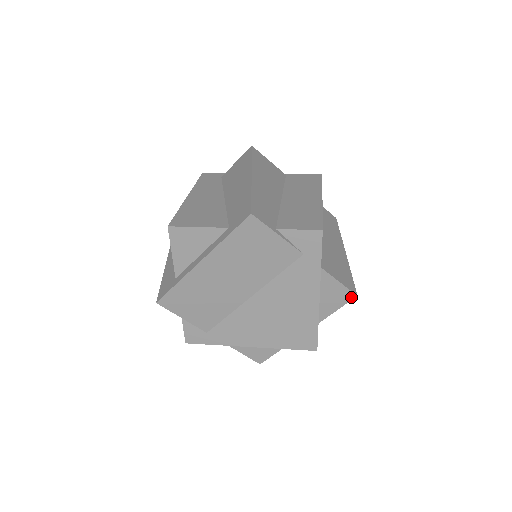
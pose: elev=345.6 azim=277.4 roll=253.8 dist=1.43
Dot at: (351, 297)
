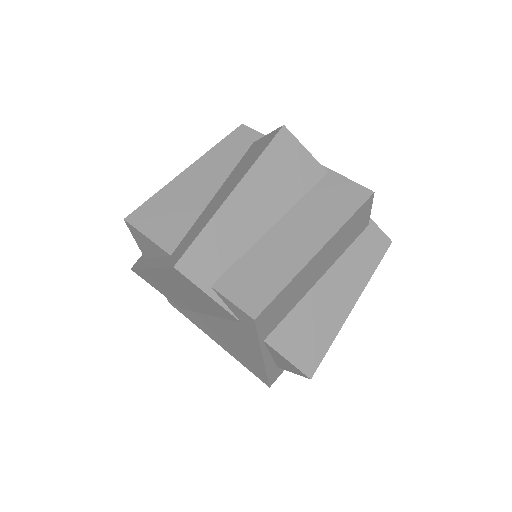
Dot at: (304, 375)
